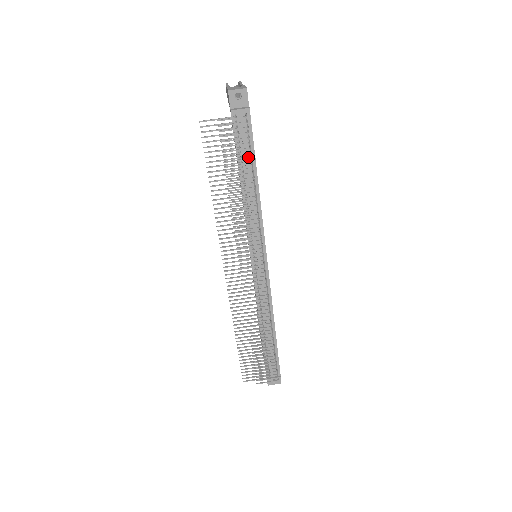
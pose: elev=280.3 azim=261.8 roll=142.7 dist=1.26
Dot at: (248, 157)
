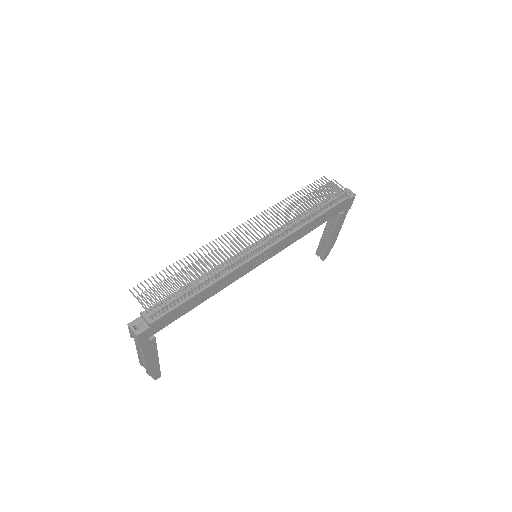
Dot at: (324, 208)
